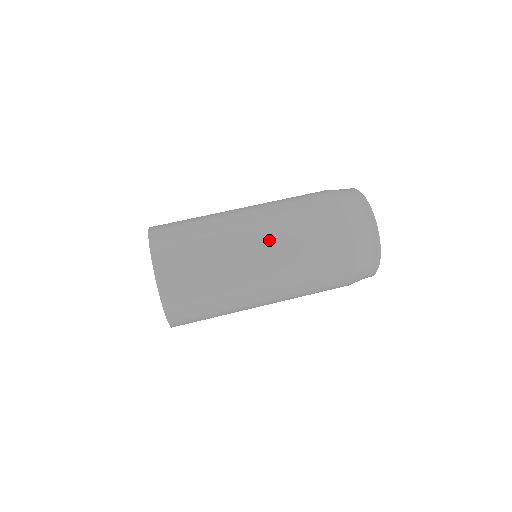
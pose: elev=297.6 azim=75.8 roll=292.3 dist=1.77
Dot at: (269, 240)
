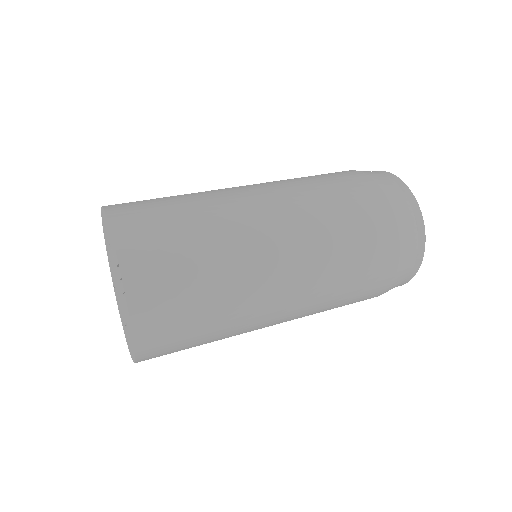
Dot at: (294, 231)
